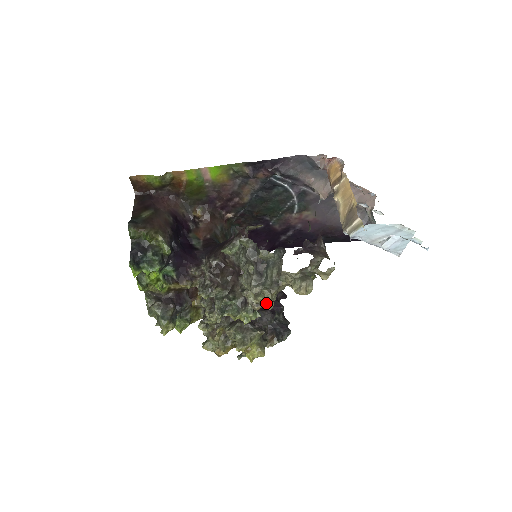
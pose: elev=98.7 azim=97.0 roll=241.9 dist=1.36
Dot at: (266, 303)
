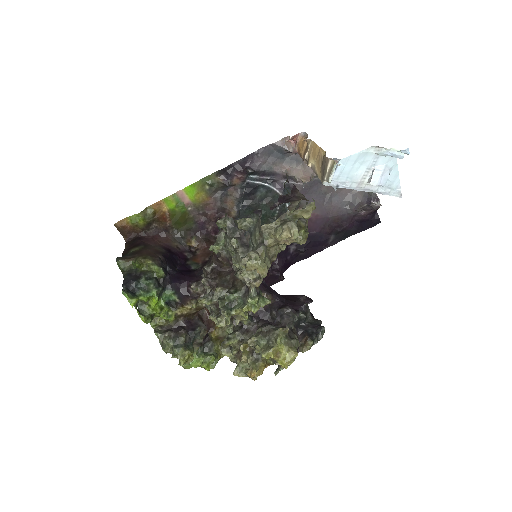
Dot at: (258, 268)
